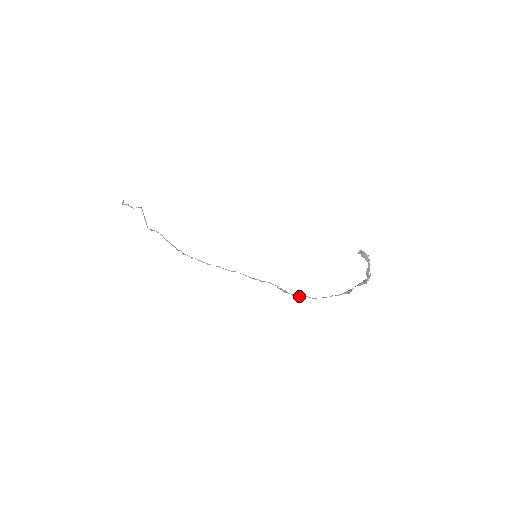
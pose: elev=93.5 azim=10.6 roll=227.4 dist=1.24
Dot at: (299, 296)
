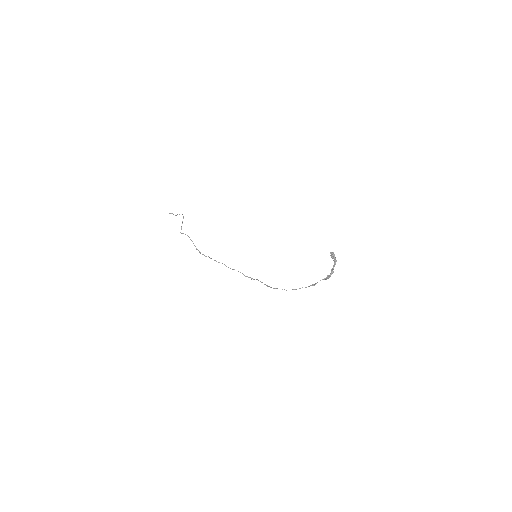
Dot at: (277, 288)
